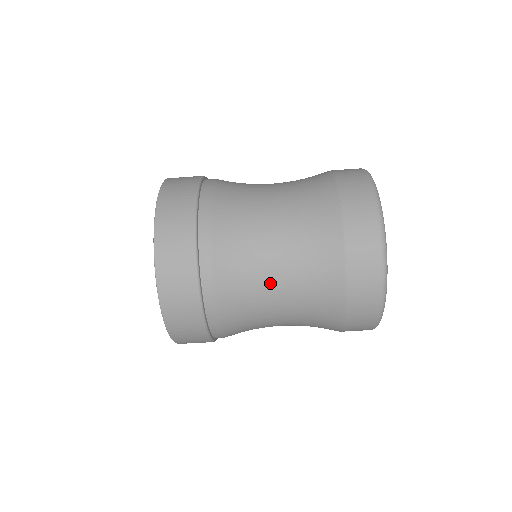
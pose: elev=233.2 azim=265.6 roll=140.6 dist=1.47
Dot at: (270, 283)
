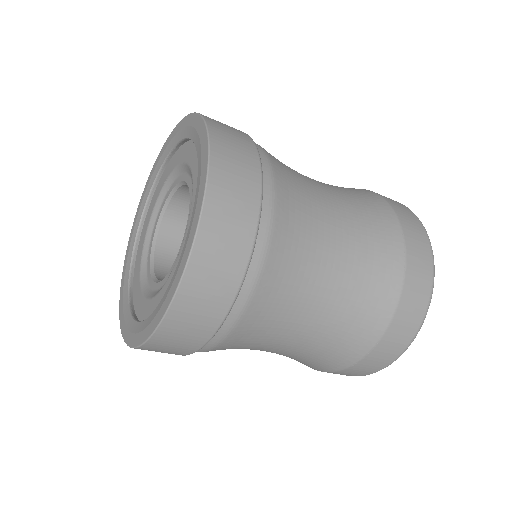
Dot at: (287, 337)
